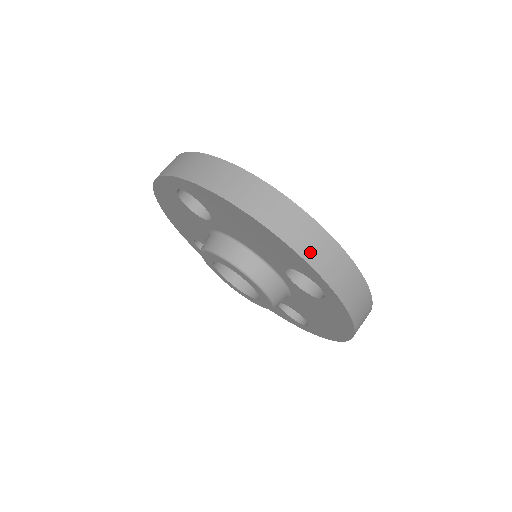
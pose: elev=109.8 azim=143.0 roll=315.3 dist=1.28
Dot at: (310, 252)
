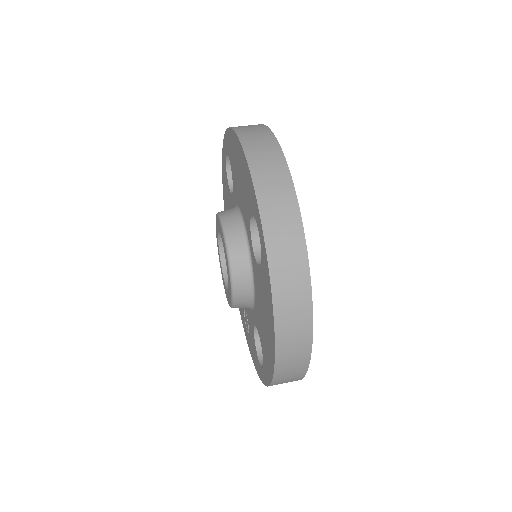
Dot at: (262, 178)
